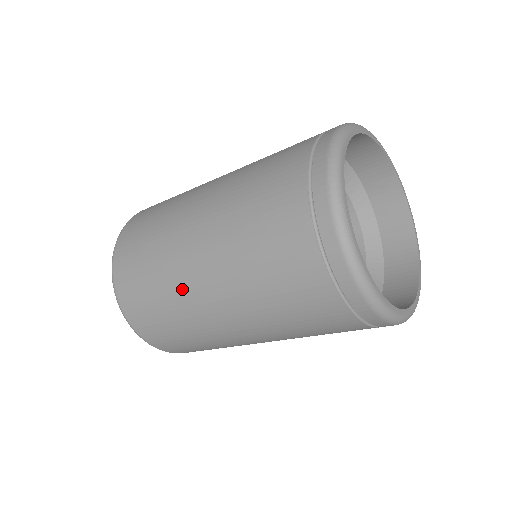
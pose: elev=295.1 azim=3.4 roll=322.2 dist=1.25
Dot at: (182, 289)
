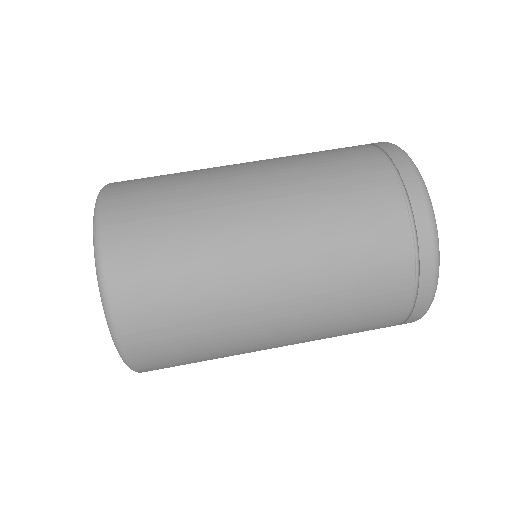
Dot at: (218, 195)
